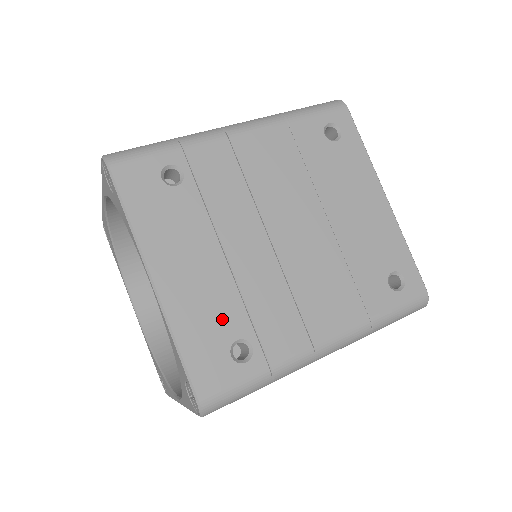
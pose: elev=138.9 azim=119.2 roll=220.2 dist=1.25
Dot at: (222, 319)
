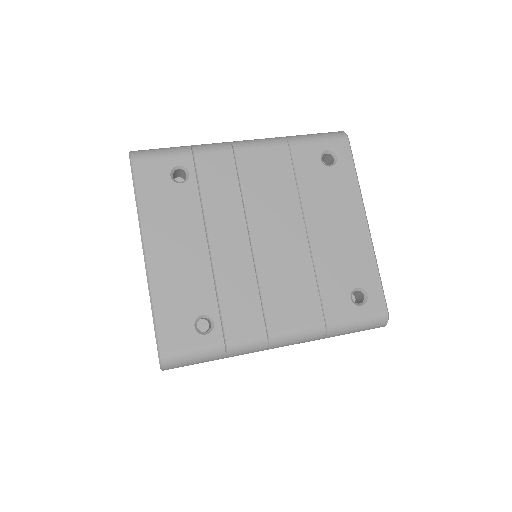
Dot at: (194, 296)
